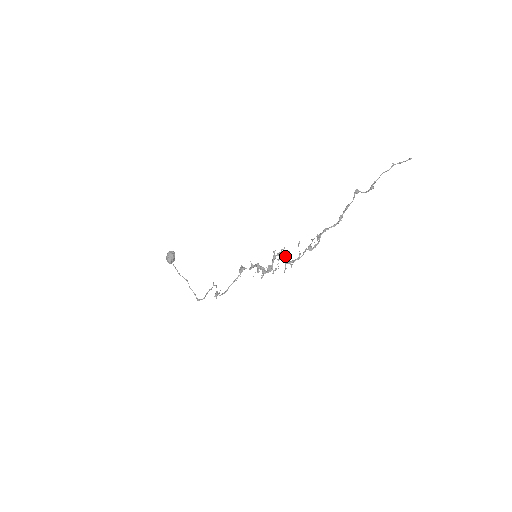
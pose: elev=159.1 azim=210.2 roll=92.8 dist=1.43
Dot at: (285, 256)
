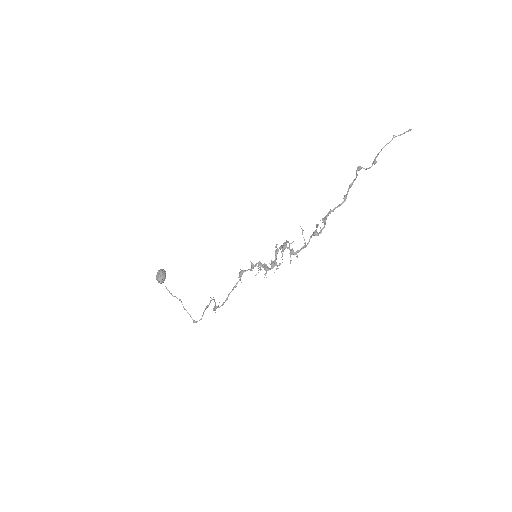
Dot at: (289, 247)
